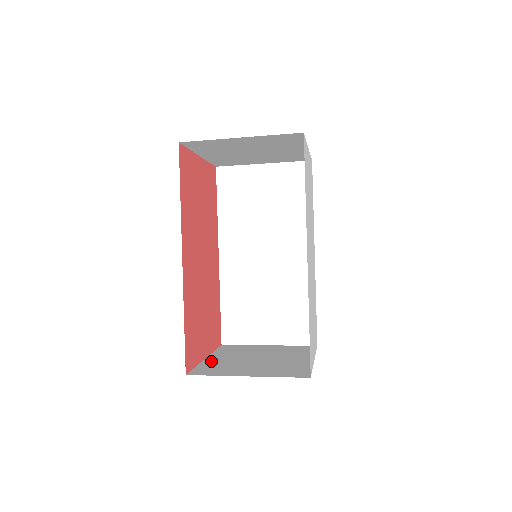
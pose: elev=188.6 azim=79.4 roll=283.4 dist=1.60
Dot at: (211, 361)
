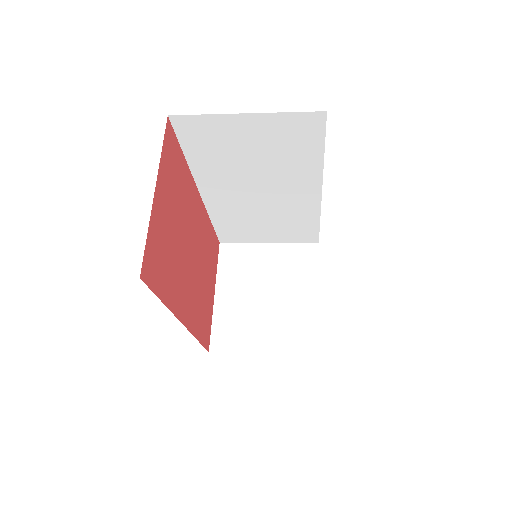
Dot at: (222, 307)
